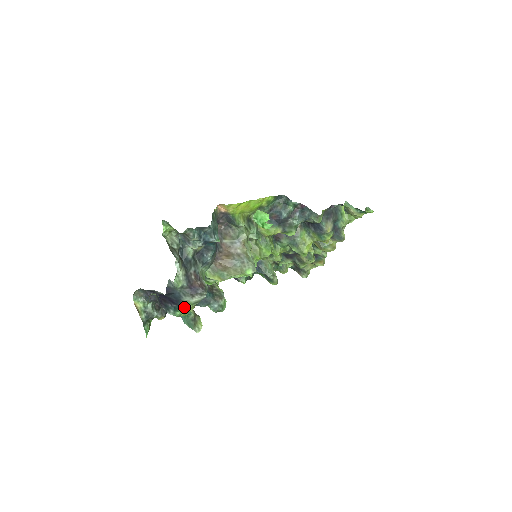
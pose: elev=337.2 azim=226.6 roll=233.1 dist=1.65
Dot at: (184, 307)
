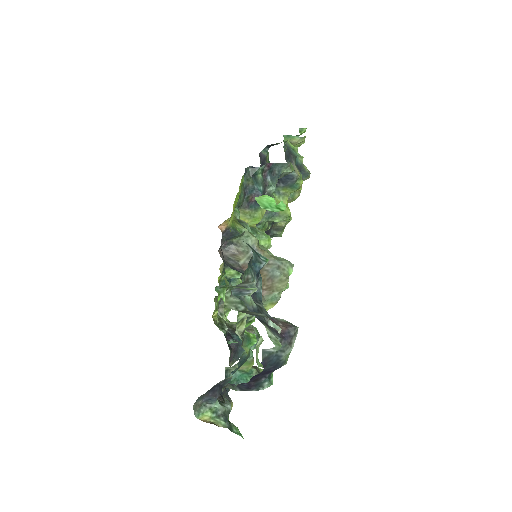
Dot at: occluded
